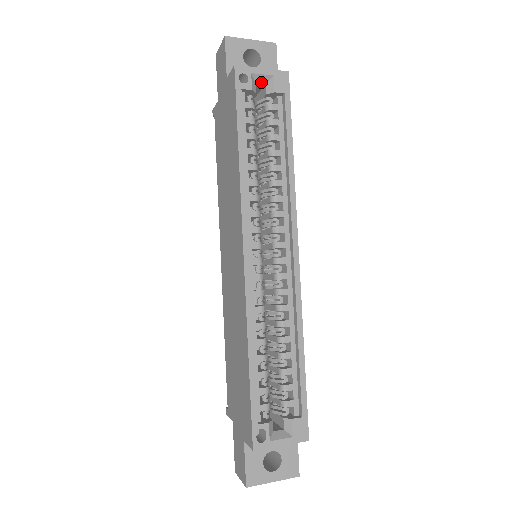
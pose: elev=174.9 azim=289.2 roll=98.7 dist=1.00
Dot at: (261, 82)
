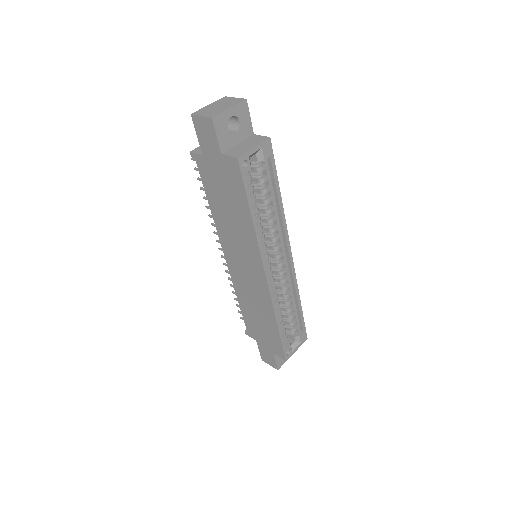
Dot at: (253, 155)
